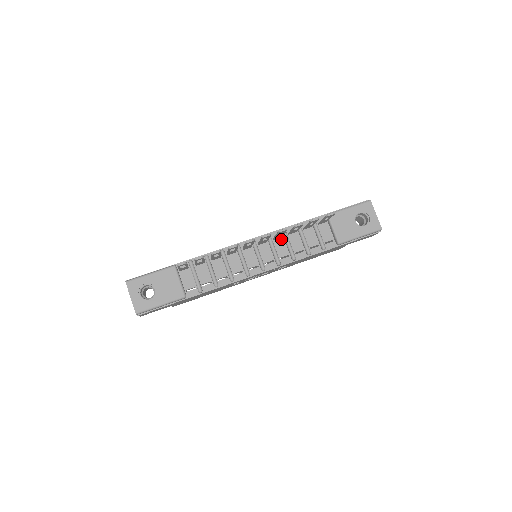
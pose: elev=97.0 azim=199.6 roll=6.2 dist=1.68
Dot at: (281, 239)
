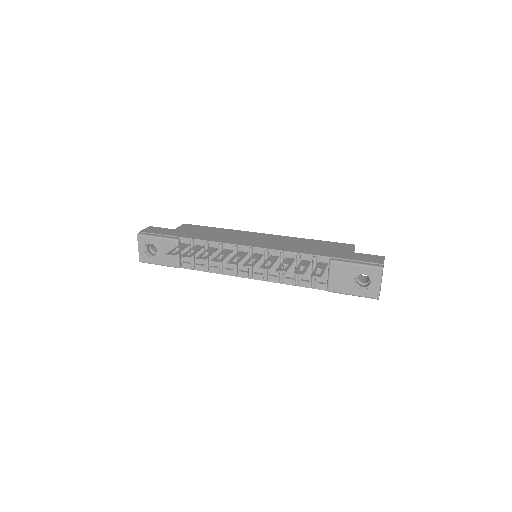
Dot at: (277, 259)
